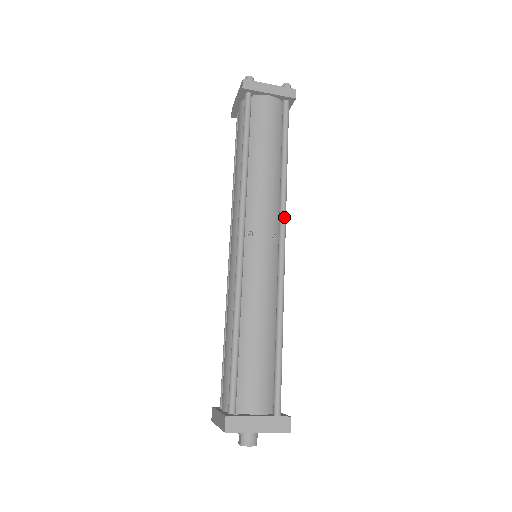
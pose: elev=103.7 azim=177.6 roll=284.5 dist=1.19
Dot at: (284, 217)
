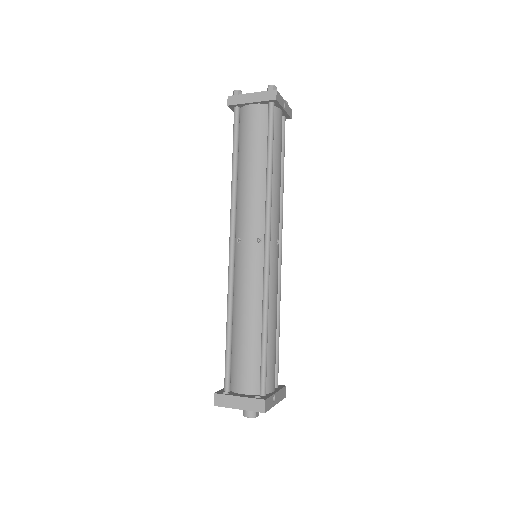
Dot at: (267, 221)
